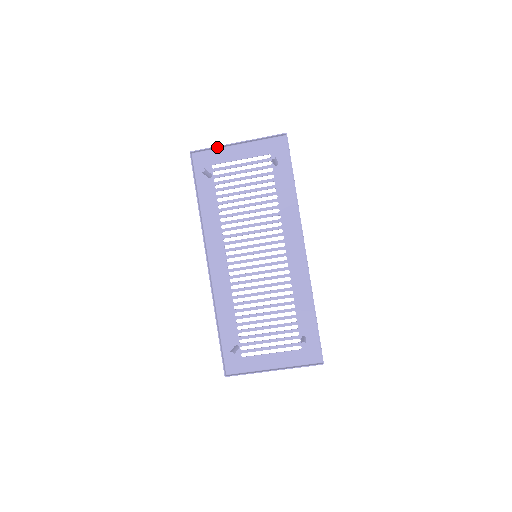
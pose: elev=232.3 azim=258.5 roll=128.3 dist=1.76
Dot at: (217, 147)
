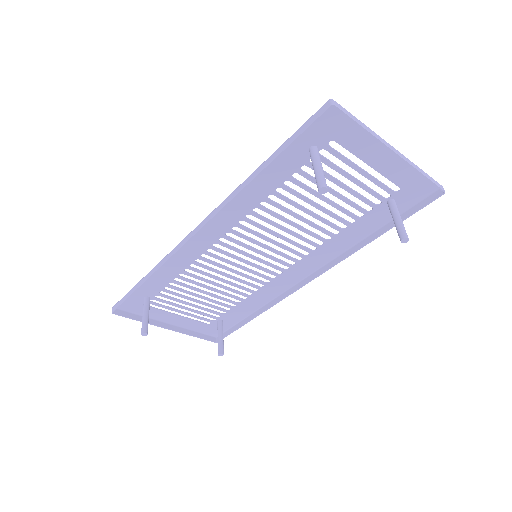
Dot at: (370, 131)
